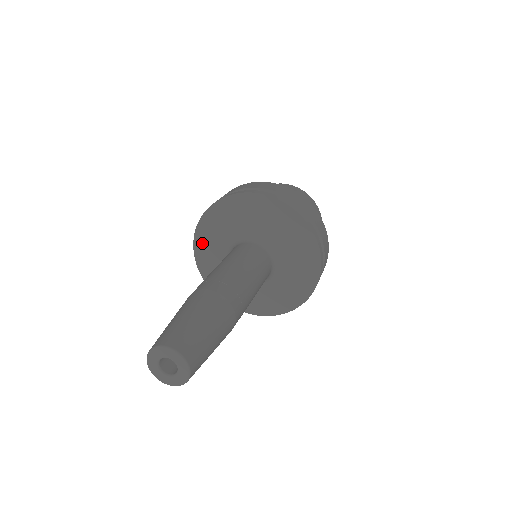
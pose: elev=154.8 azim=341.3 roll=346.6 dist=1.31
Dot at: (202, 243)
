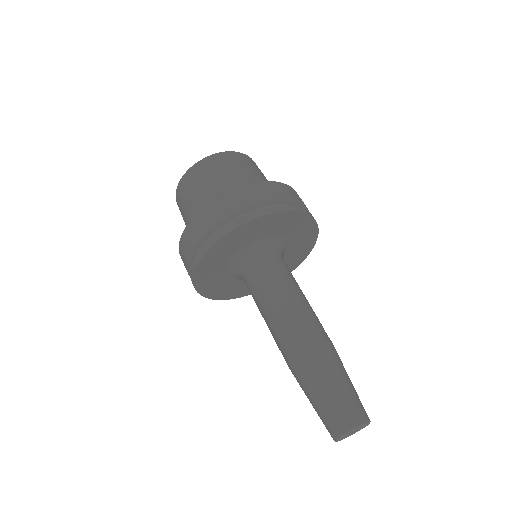
Dot at: (206, 265)
